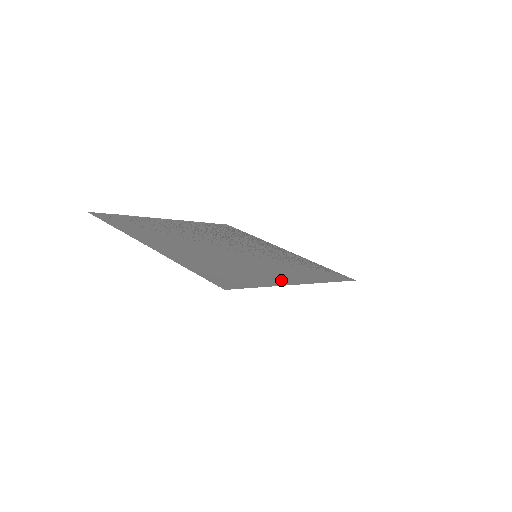
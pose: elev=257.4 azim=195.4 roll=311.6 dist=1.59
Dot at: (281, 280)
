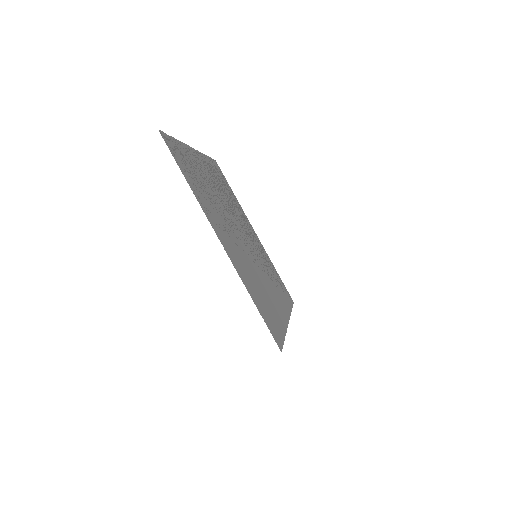
Dot at: (283, 317)
